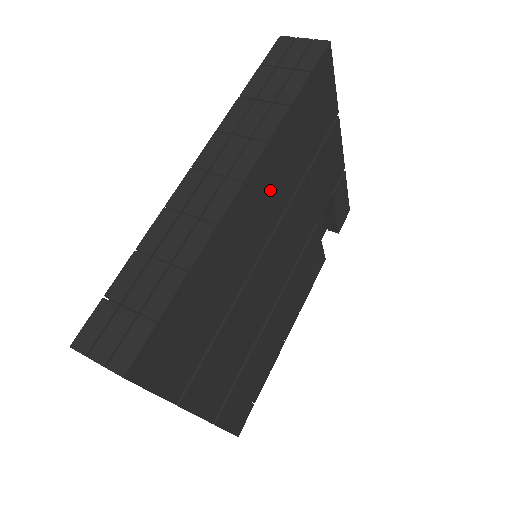
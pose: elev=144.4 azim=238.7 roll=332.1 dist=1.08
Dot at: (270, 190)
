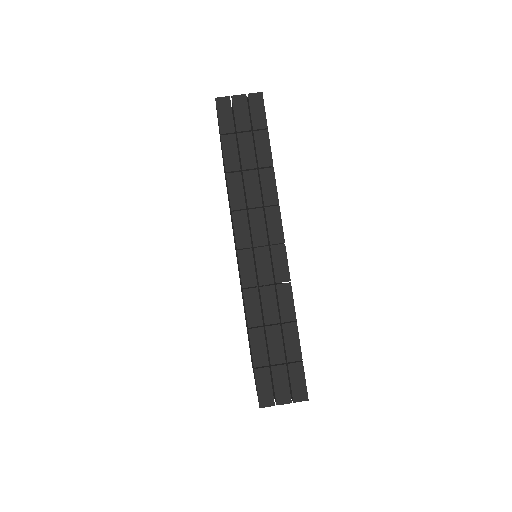
Dot at: occluded
